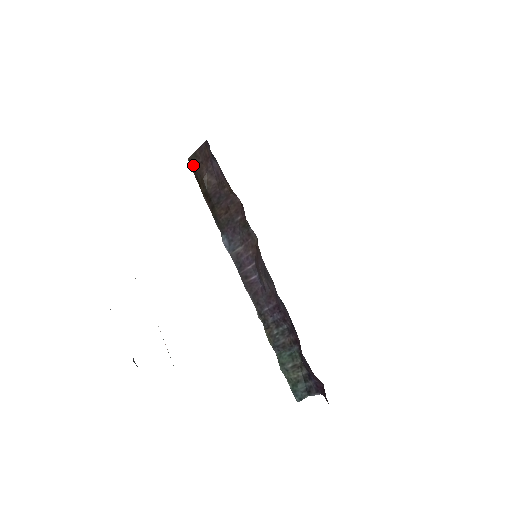
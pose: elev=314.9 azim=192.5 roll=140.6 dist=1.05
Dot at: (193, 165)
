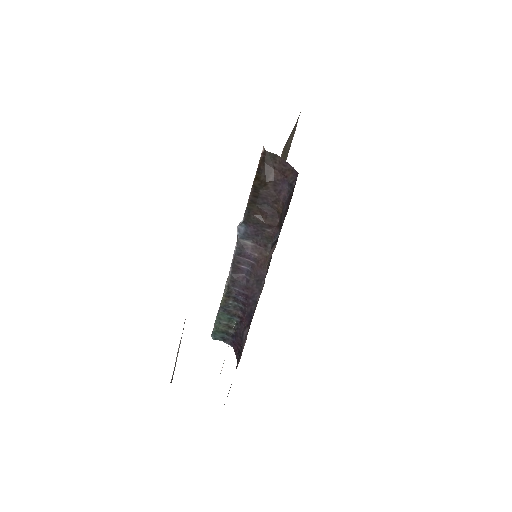
Dot at: (265, 160)
